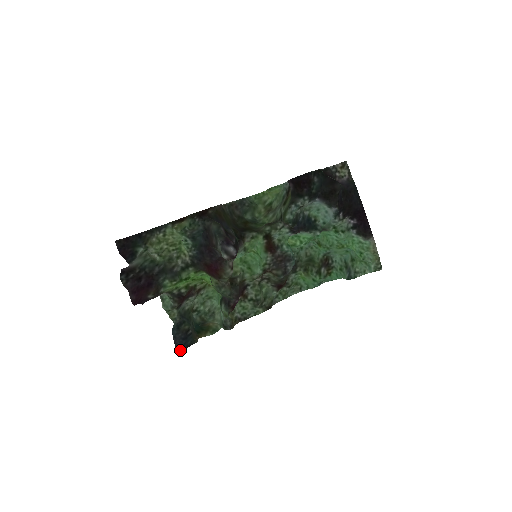
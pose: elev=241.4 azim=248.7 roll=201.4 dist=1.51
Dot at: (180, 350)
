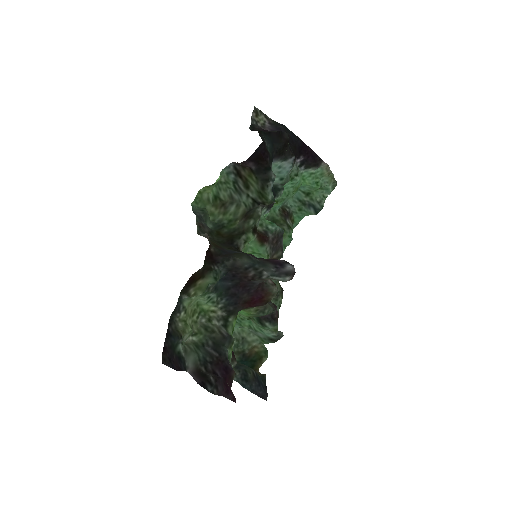
Dot at: (266, 396)
